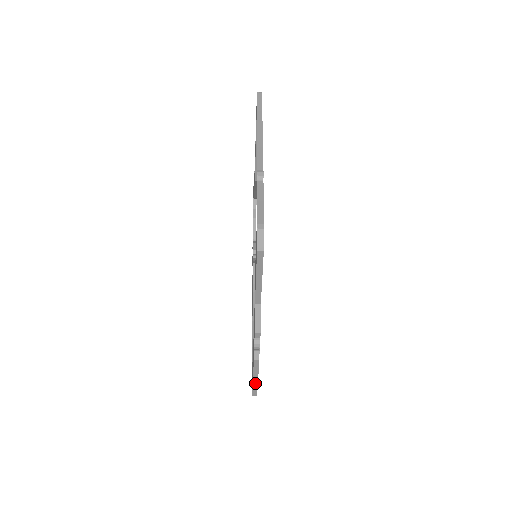
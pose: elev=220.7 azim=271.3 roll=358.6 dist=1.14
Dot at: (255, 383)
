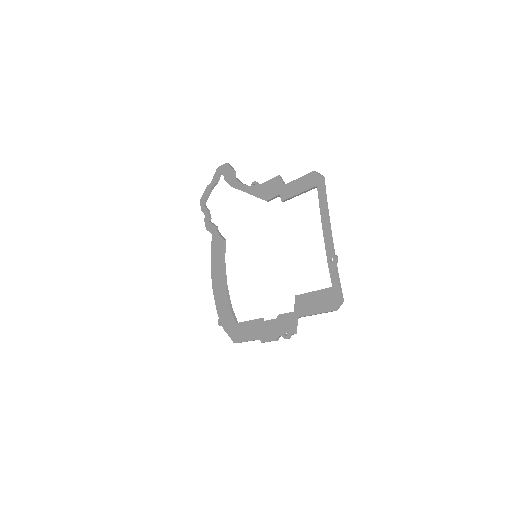
Dot at: occluded
